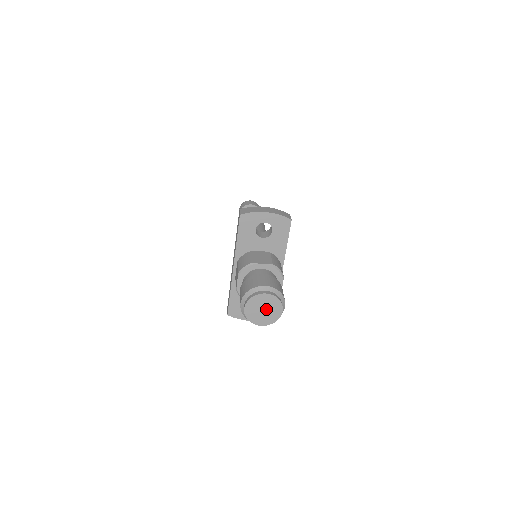
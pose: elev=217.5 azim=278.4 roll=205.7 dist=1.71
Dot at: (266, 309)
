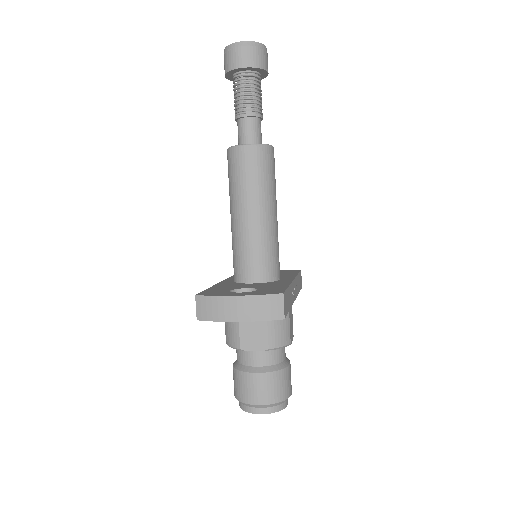
Dot at: occluded
